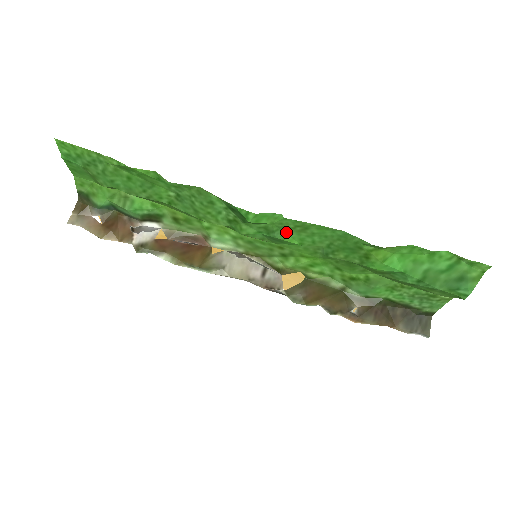
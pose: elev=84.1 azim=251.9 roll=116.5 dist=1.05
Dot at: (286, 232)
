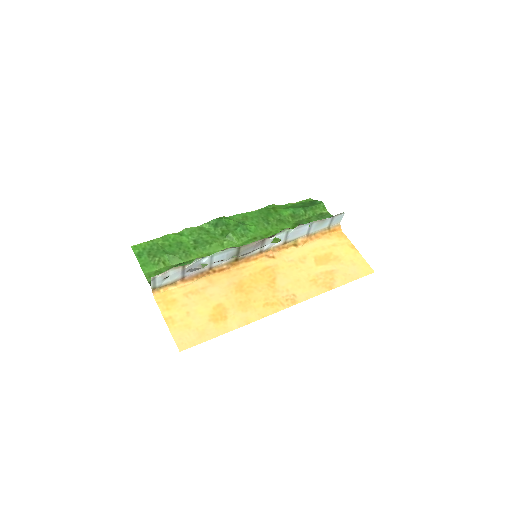
Dot at: (243, 223)
